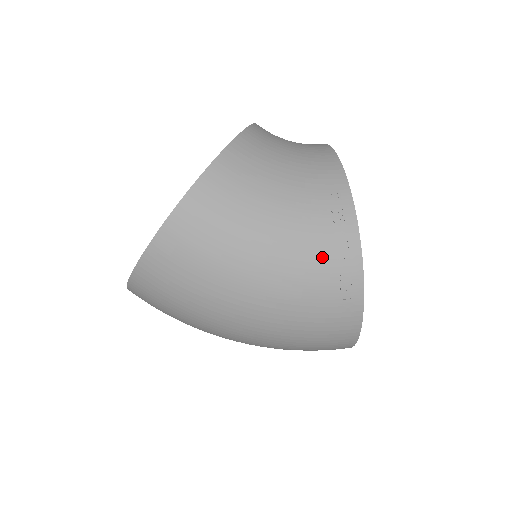
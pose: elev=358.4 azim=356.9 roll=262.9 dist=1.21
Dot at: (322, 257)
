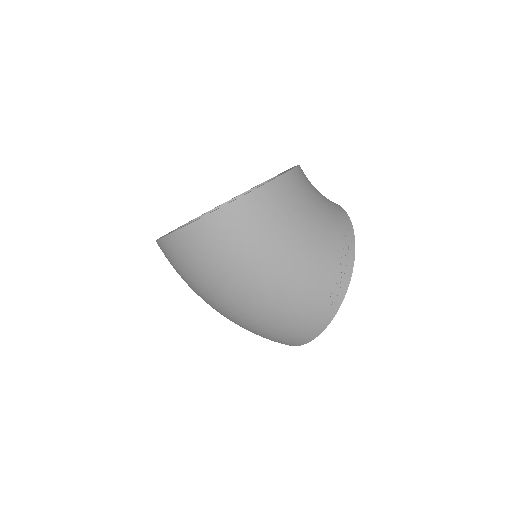
Dot at: (331, 262)
